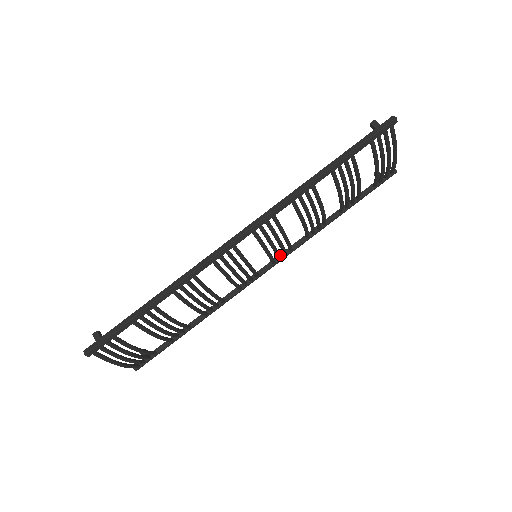
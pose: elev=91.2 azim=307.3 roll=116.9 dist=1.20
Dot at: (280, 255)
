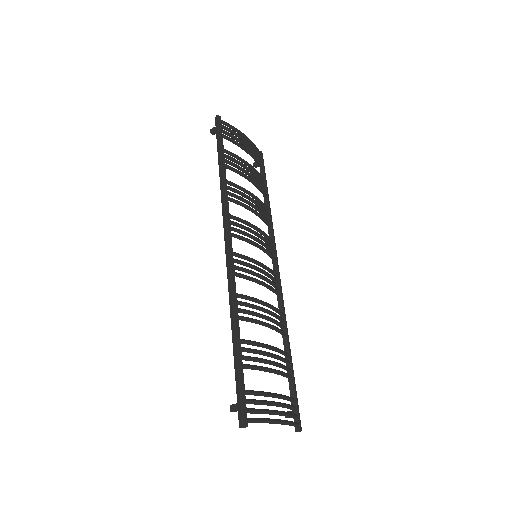
Dot at: occluded
